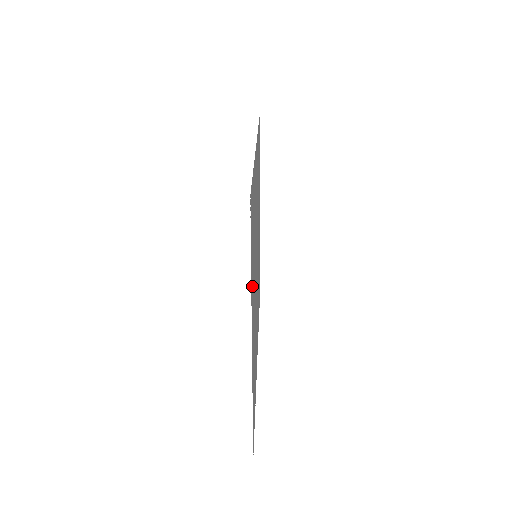
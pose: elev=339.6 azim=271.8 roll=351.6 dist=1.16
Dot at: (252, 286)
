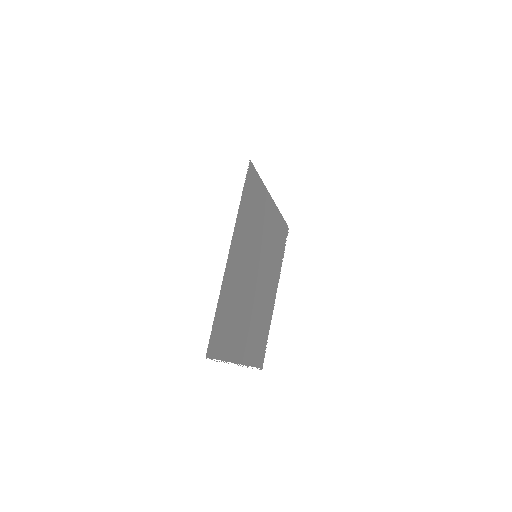
Dot at: (241, 222)
